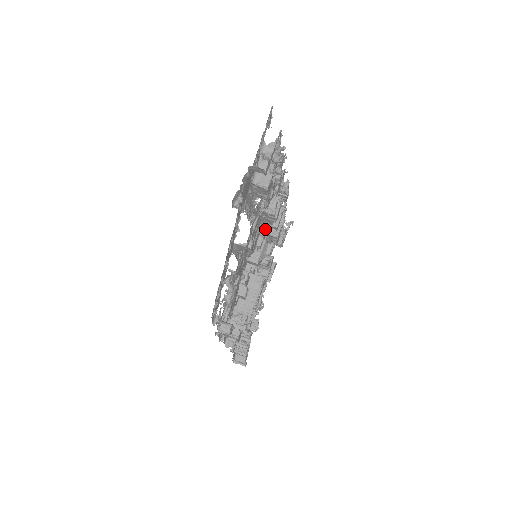
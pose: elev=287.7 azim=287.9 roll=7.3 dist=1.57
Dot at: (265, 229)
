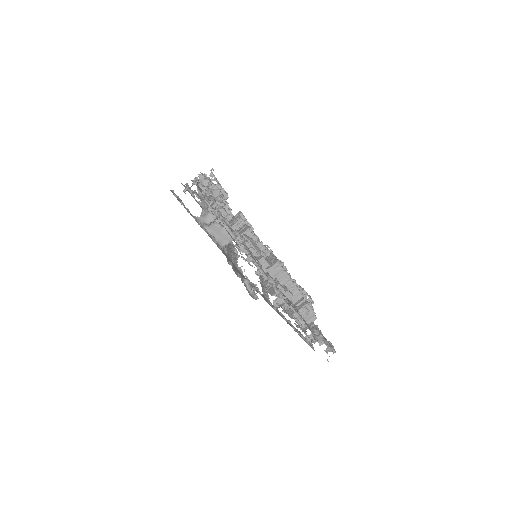
Dot at: (240, 235)
